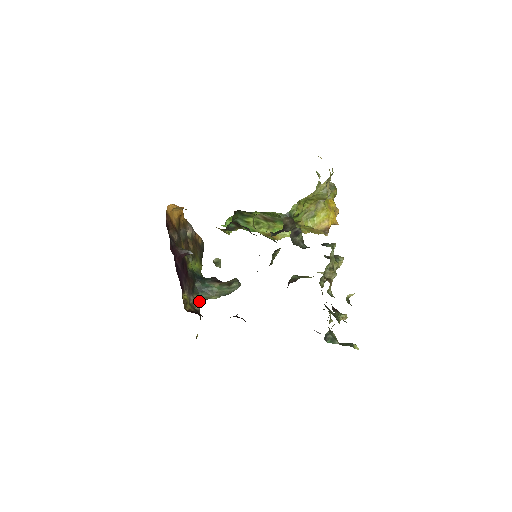
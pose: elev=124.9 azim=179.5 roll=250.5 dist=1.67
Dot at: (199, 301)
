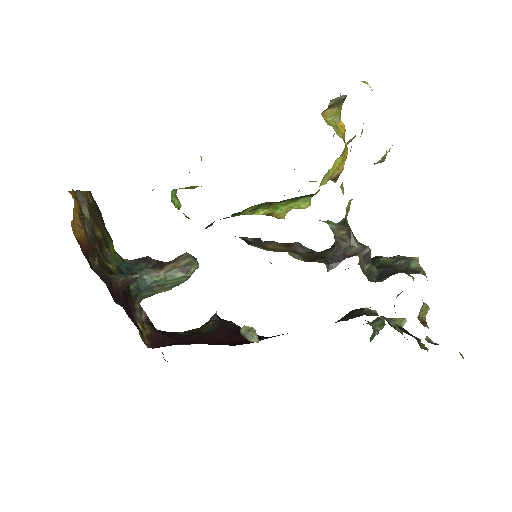
Dot at: (139, 303)
